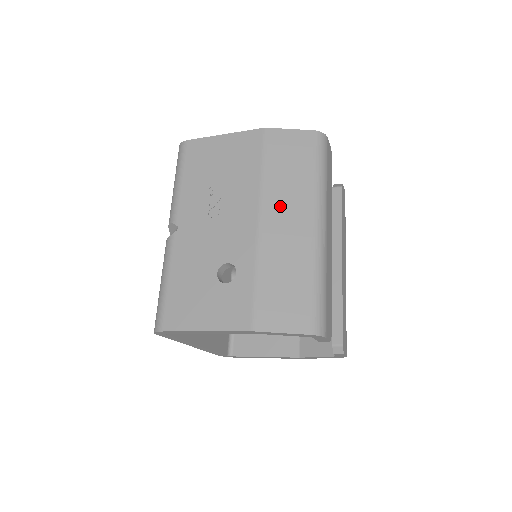
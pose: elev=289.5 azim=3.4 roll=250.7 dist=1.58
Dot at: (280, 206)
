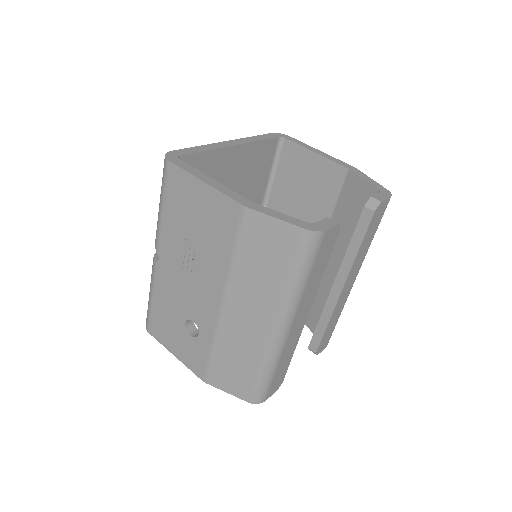
Dot at: (244, 300)
